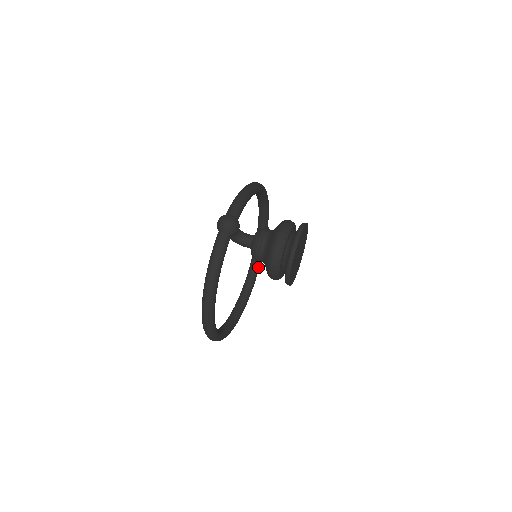
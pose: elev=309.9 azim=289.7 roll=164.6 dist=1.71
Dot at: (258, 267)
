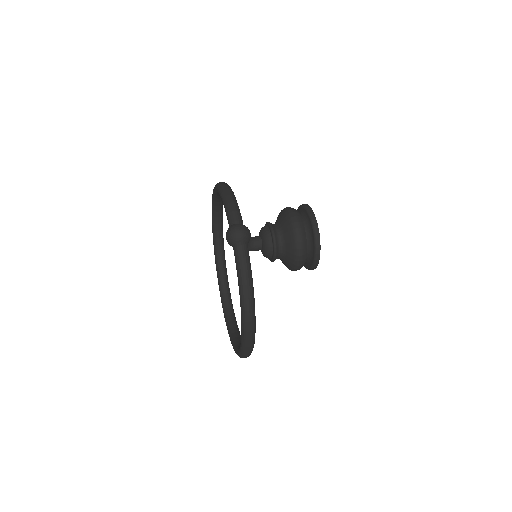
Dot at: (226, 268)
